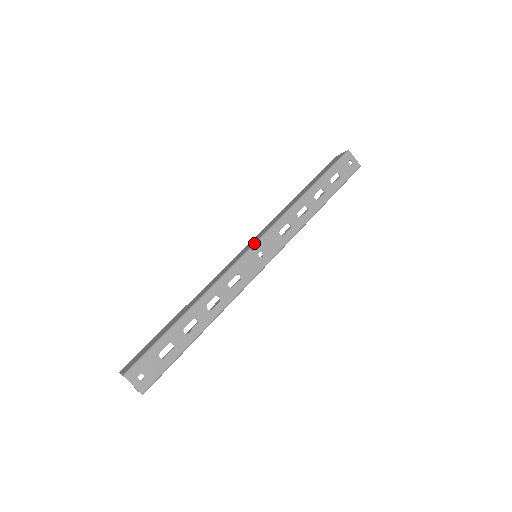
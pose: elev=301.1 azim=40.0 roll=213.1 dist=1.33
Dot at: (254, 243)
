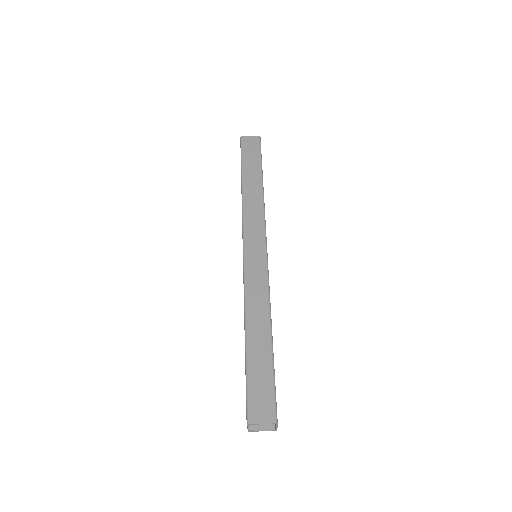
Dot at: (266, 246)
